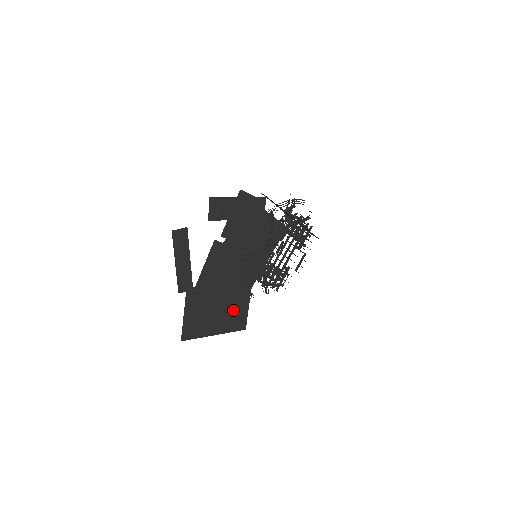
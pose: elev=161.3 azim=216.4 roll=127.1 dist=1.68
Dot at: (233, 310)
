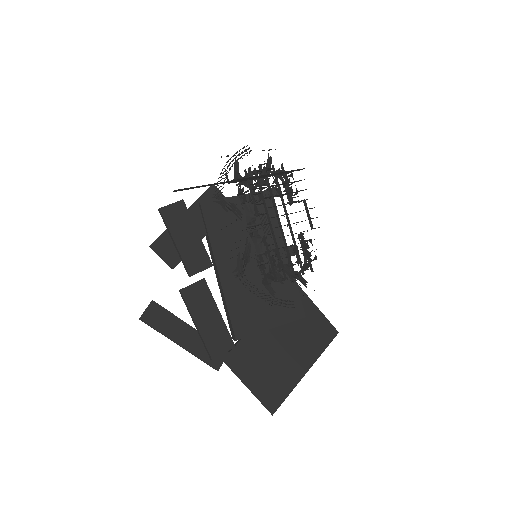
Dot at: (301, 328)
